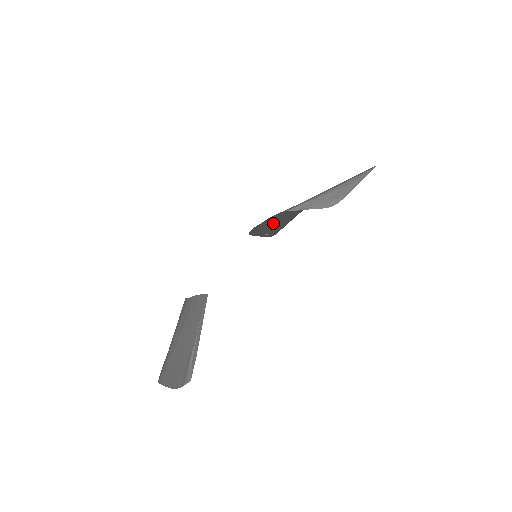
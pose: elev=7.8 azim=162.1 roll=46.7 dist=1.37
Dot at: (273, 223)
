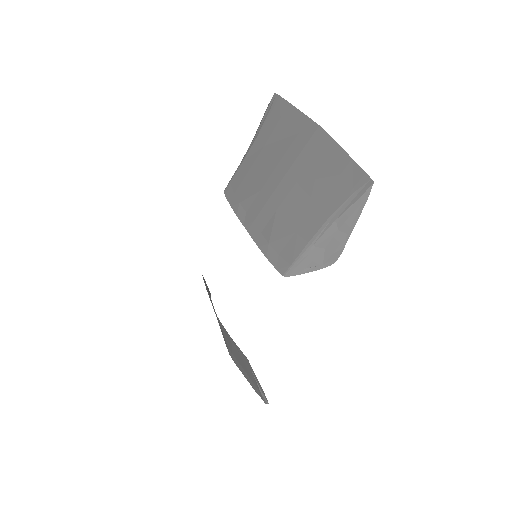
Dot at: occluded
